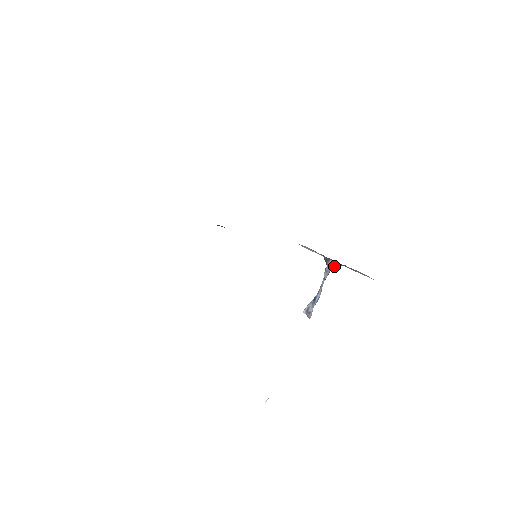
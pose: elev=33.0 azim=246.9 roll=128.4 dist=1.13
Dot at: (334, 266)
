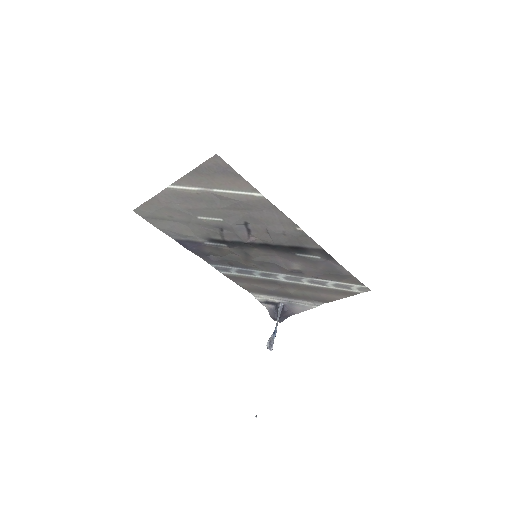
Dot at: (282, 310)
